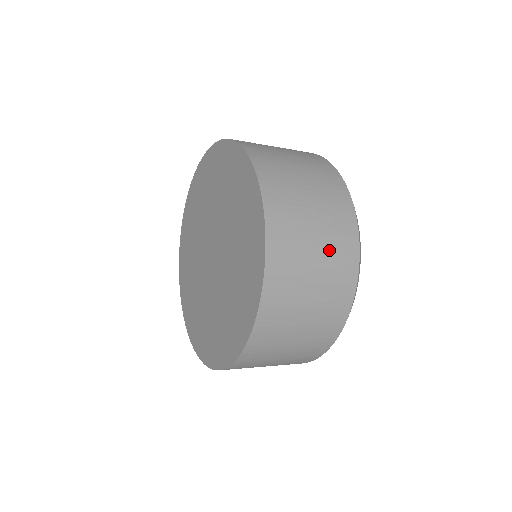
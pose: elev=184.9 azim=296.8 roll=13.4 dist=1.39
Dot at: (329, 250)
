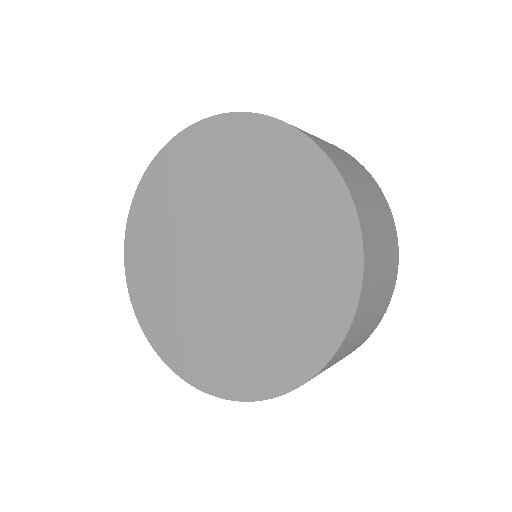
Dot at: (388, 269)
